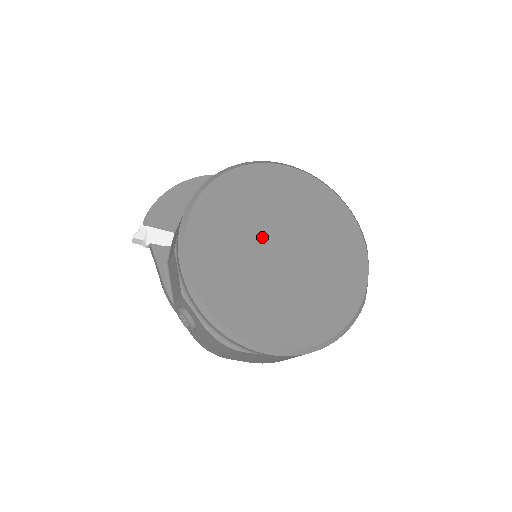
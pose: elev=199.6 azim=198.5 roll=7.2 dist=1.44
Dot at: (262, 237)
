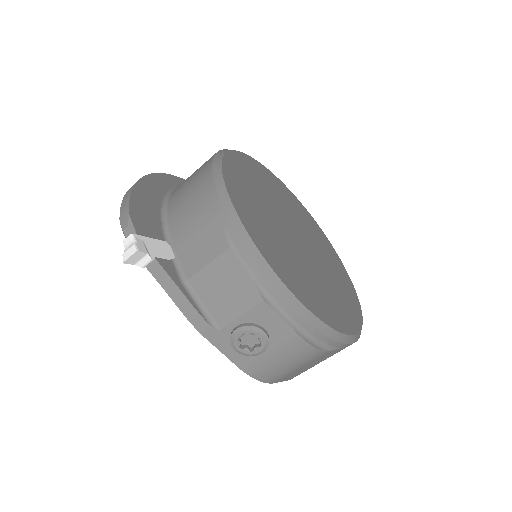
Dot at: (282, 225)
